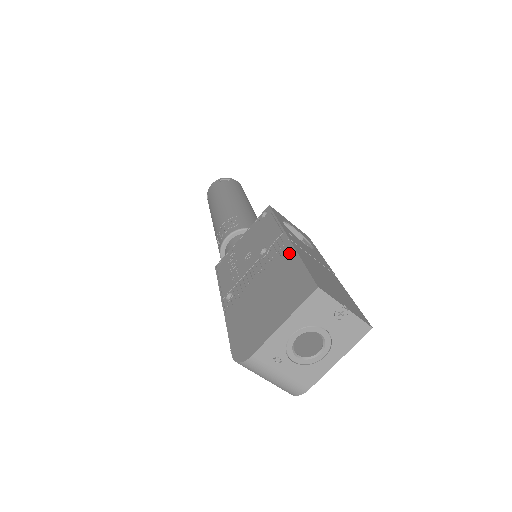
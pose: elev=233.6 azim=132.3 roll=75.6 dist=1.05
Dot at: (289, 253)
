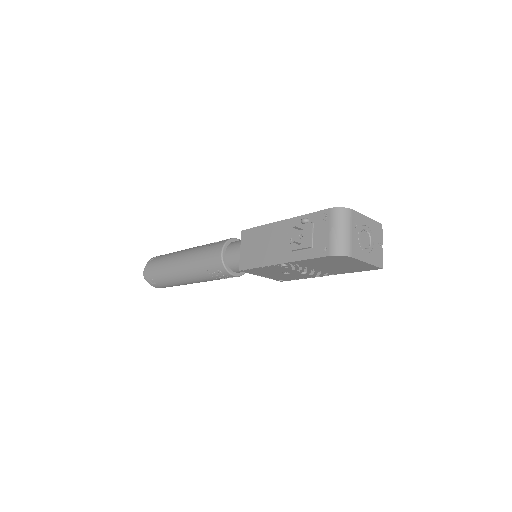
Dot at: occluded
